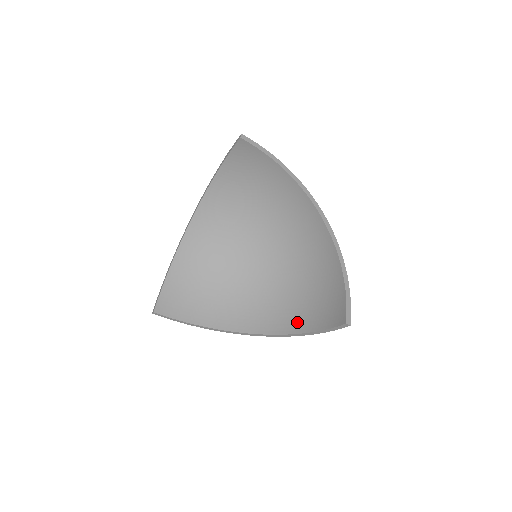
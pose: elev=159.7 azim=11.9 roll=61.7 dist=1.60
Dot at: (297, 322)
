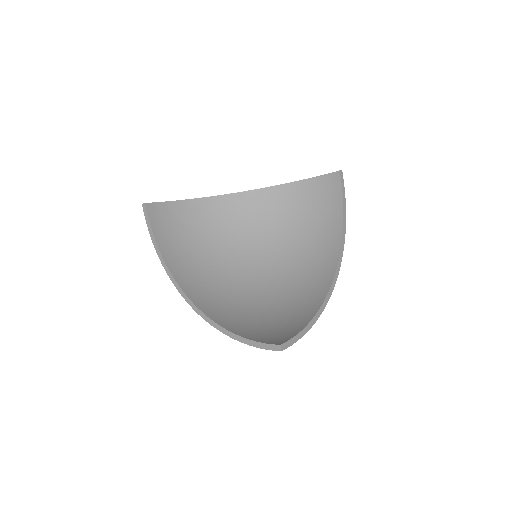
Dot at: (233, 323)
